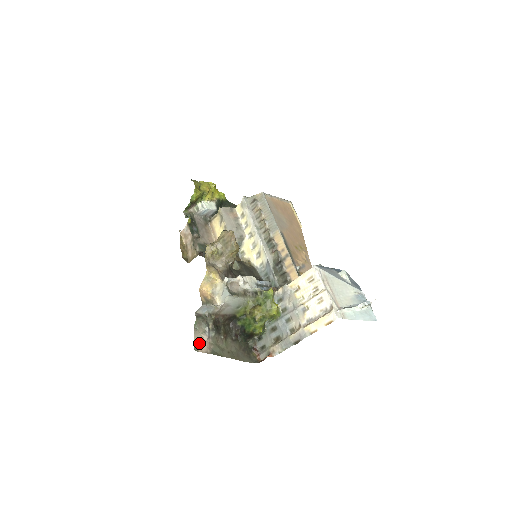
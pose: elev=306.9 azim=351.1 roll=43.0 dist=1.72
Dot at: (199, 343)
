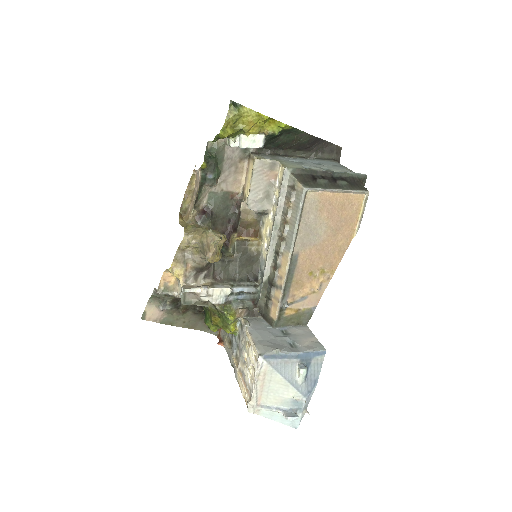
Dot at: (149, 313)
